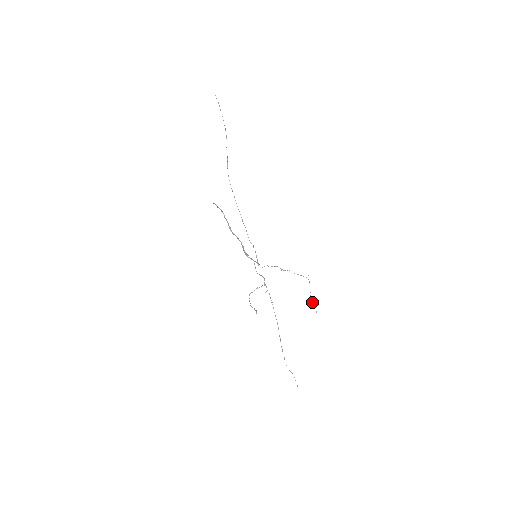
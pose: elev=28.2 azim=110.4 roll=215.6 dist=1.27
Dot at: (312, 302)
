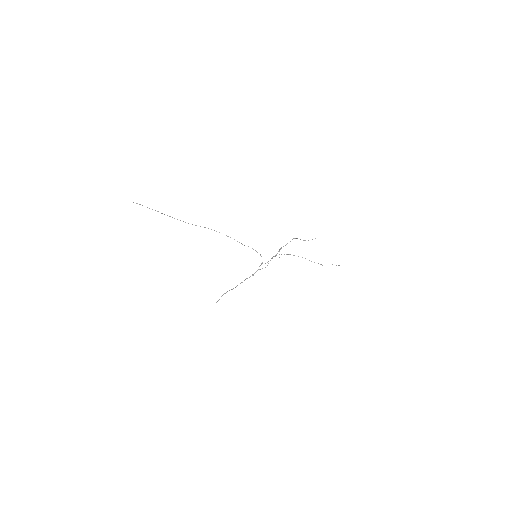
Dot at: occluded
